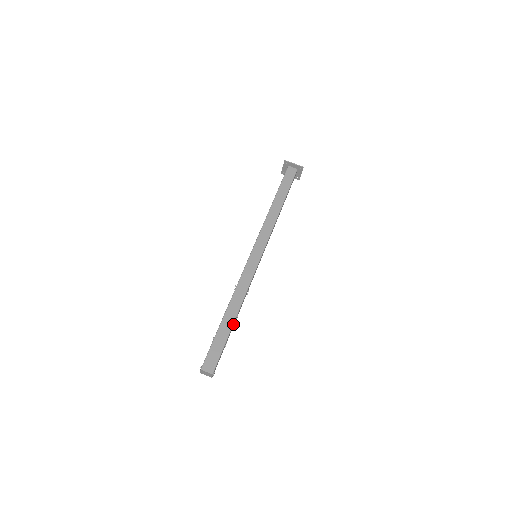
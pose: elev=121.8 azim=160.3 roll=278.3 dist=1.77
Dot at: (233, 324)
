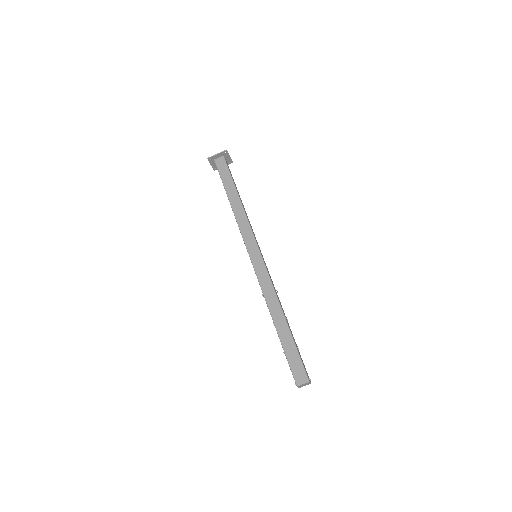
Dot at: (288, 327)
